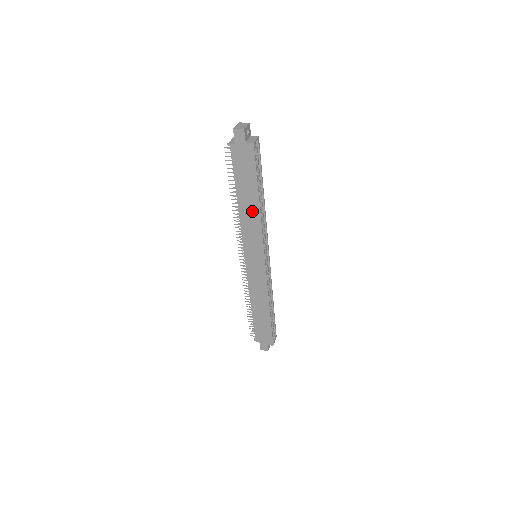
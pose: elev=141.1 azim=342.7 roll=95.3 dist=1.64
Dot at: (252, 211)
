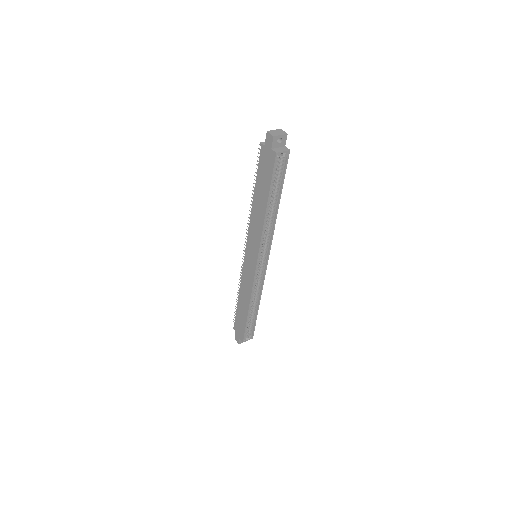
Dot at: (260, 213)
